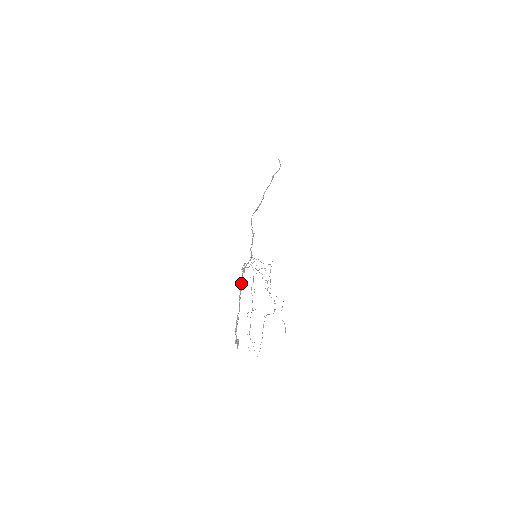
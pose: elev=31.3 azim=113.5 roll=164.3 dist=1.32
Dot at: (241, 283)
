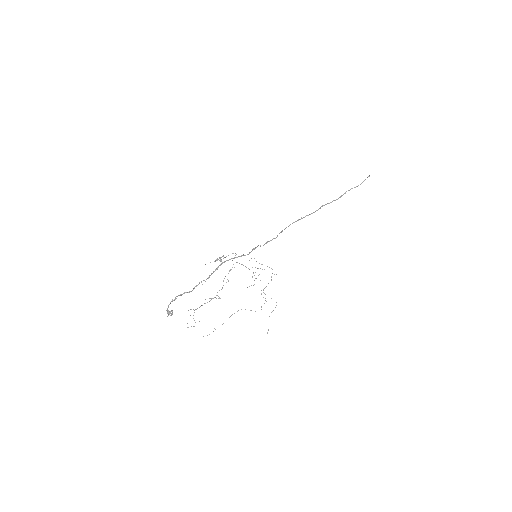
Dot at: (213, 272)
